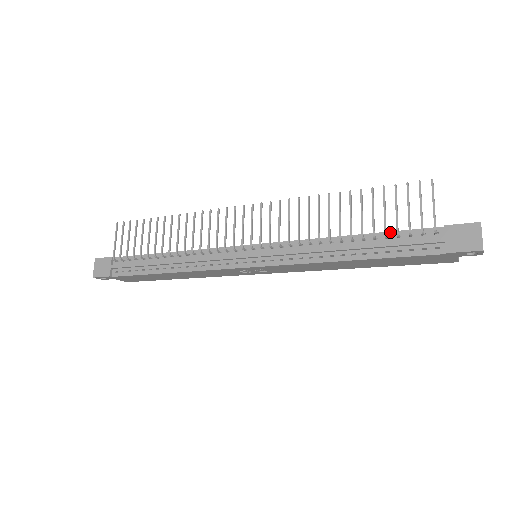
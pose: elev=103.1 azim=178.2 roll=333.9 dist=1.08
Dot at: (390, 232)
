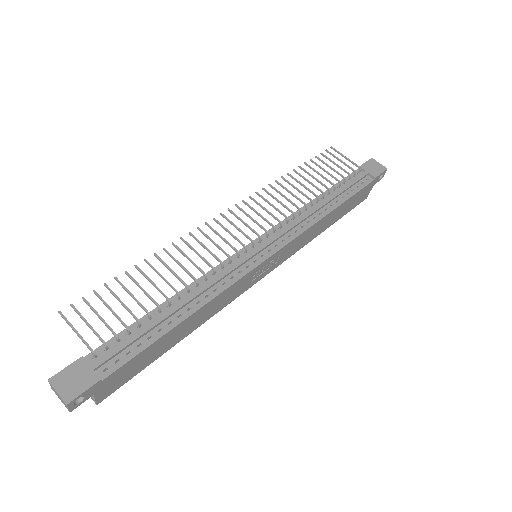
Dot at: (337, 184)
